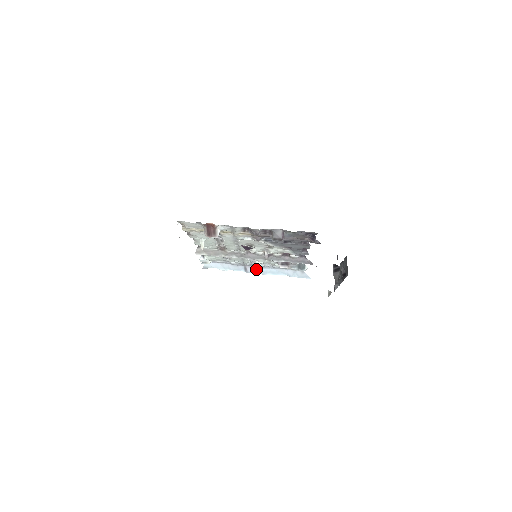
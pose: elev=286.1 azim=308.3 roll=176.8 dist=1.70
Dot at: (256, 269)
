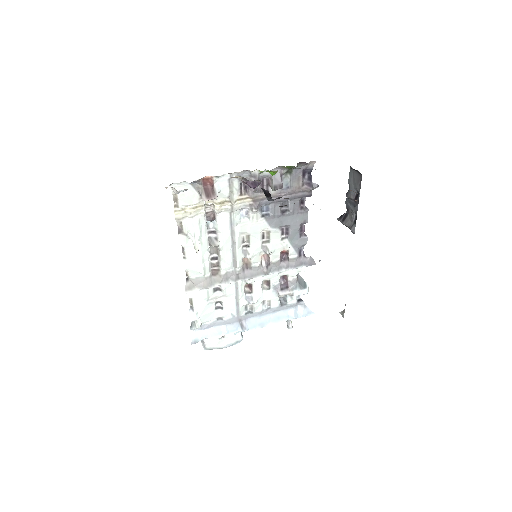
Dot at: (253, 322)
